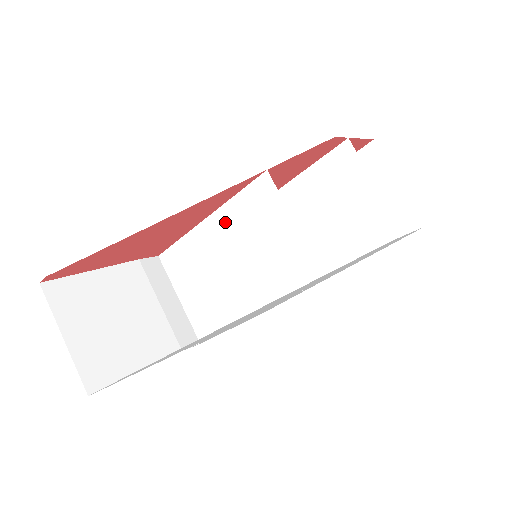
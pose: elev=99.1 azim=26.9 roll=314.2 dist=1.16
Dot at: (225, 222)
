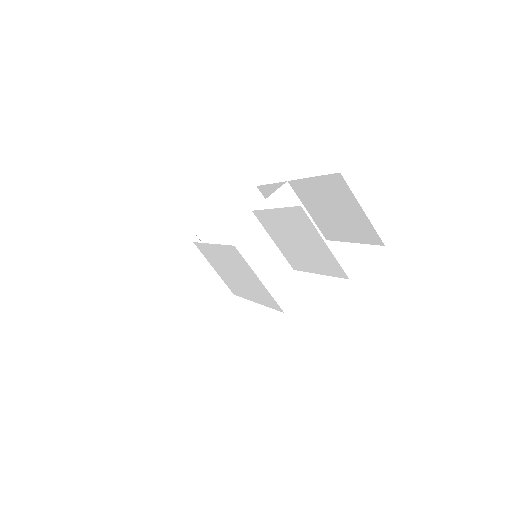
Dot at: (222, 253)
